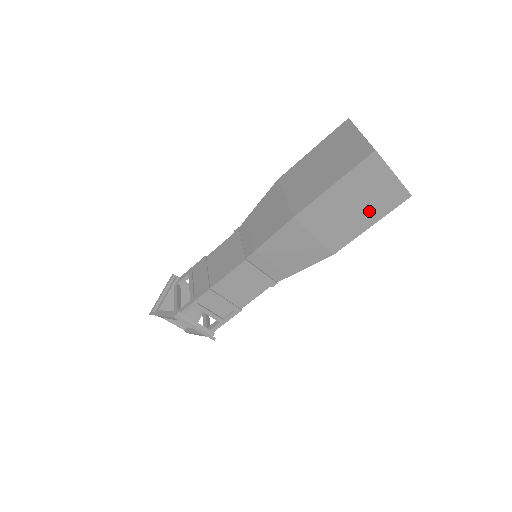
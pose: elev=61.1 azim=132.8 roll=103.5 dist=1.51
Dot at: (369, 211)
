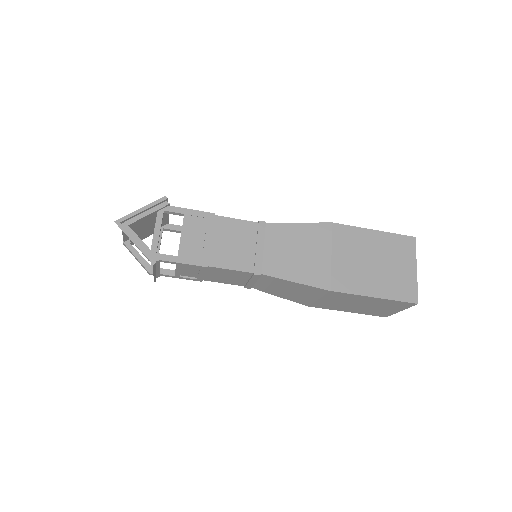
Dot at: (361, 309)
